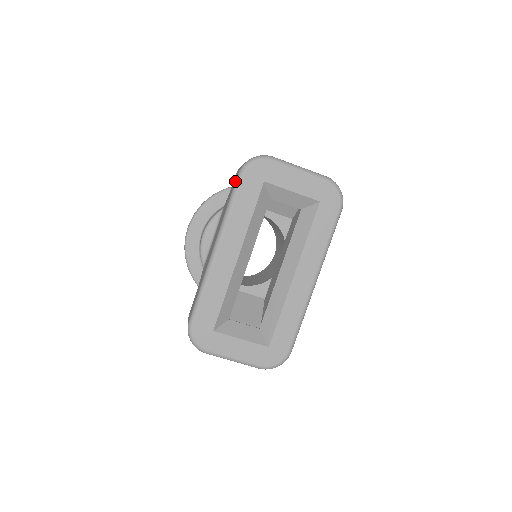
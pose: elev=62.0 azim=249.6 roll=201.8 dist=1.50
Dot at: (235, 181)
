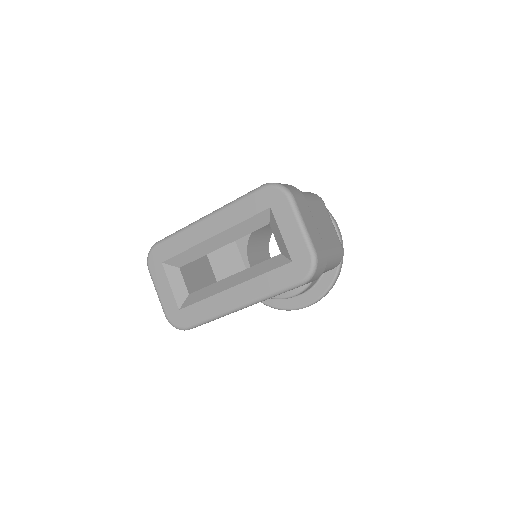
Dot at: (256, 188)
